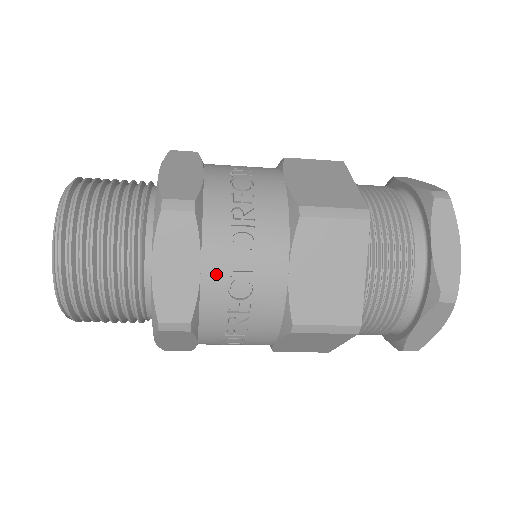
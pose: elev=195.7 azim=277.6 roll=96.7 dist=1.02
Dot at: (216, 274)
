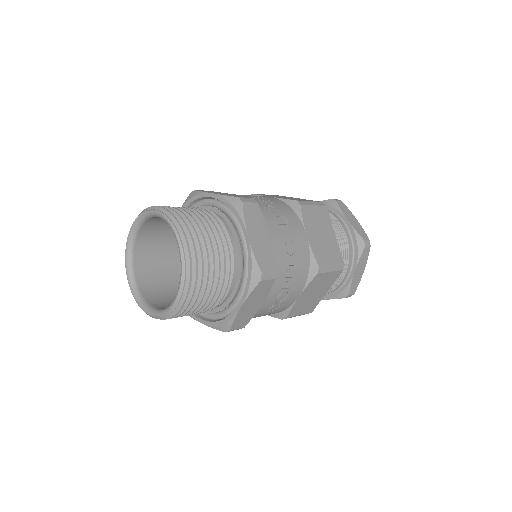
Dot at: (278, 239)
